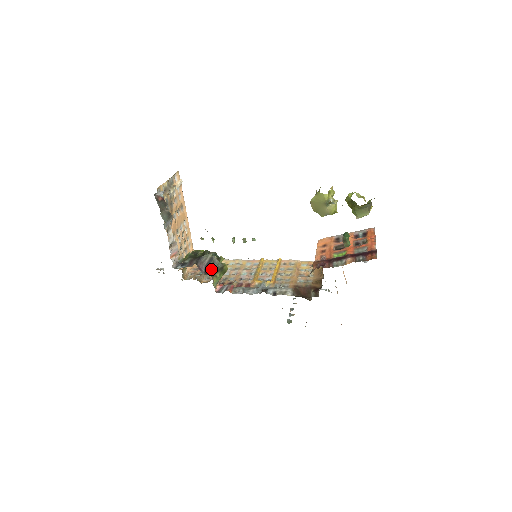
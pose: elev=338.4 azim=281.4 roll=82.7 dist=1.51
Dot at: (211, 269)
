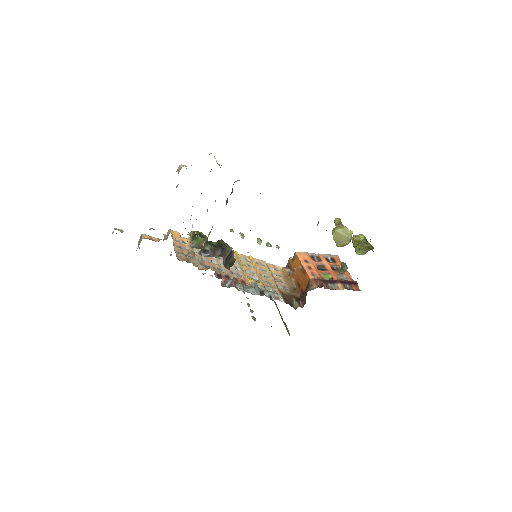
Dot at: (228, 263)
